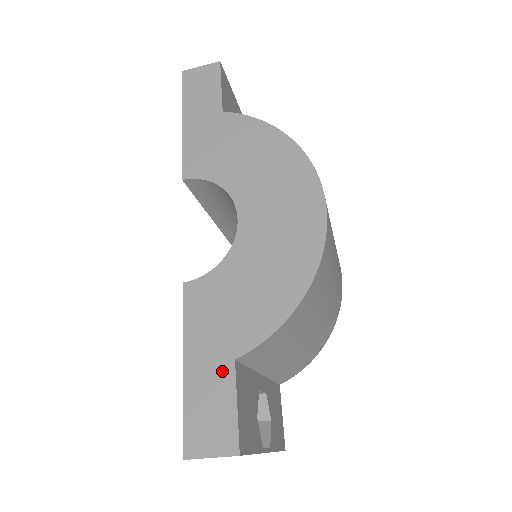
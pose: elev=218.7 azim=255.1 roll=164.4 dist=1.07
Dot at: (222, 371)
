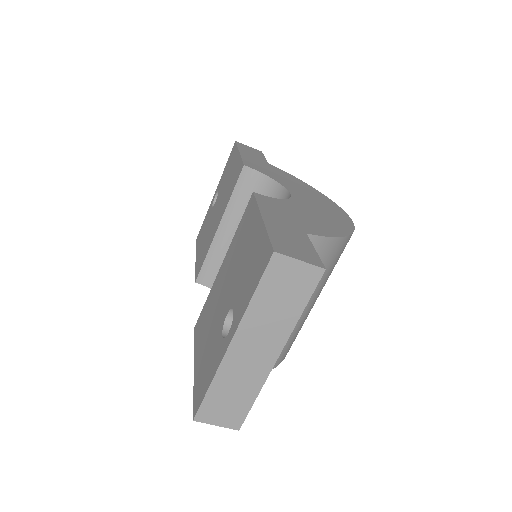
Dot at: (297, 232)
